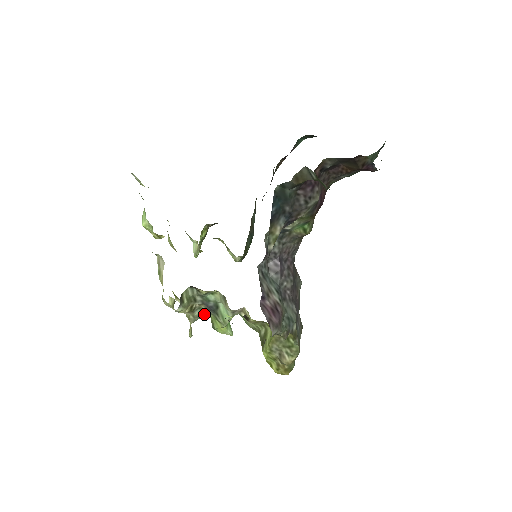
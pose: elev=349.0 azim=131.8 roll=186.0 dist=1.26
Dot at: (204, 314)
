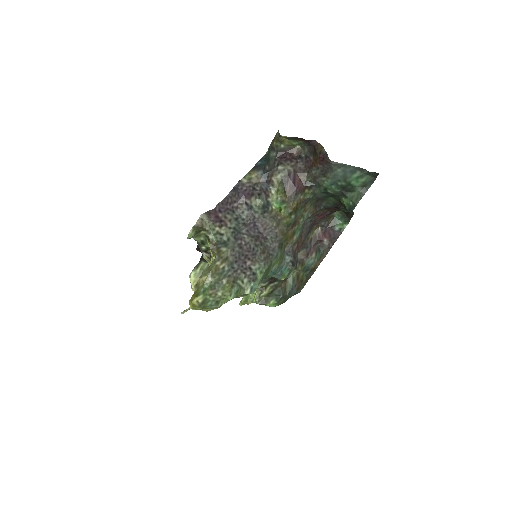
Dot at: occluded
